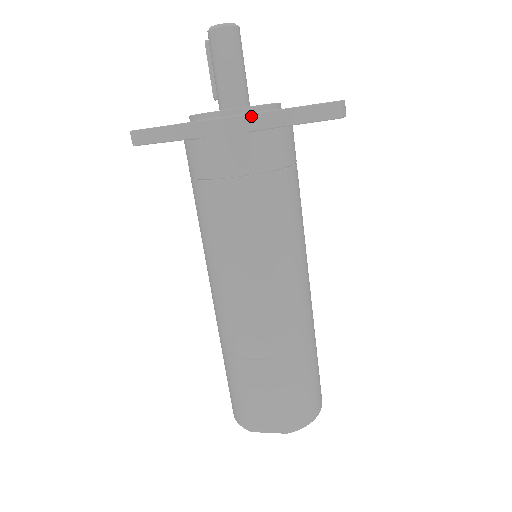
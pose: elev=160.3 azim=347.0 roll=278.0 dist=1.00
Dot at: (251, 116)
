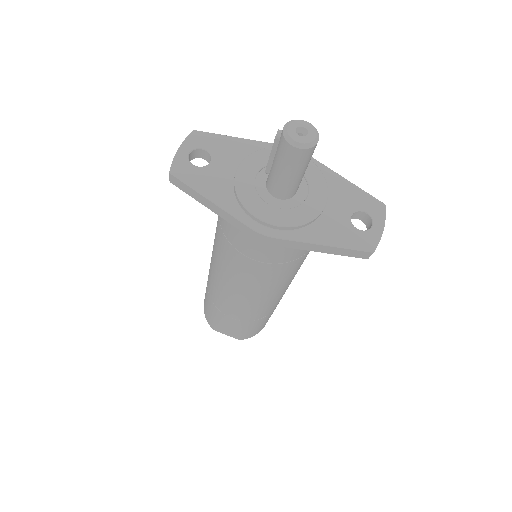
Dot at: (292, 242)
